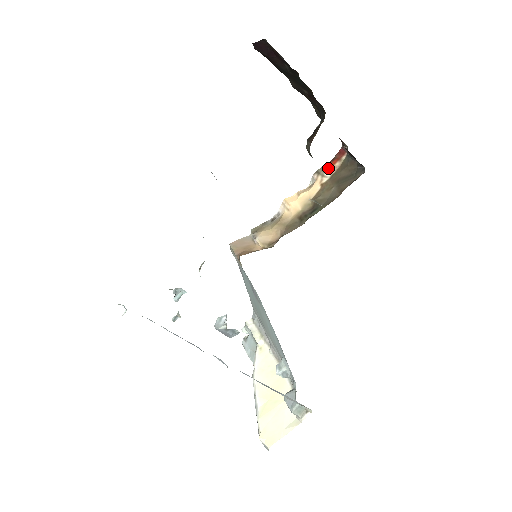
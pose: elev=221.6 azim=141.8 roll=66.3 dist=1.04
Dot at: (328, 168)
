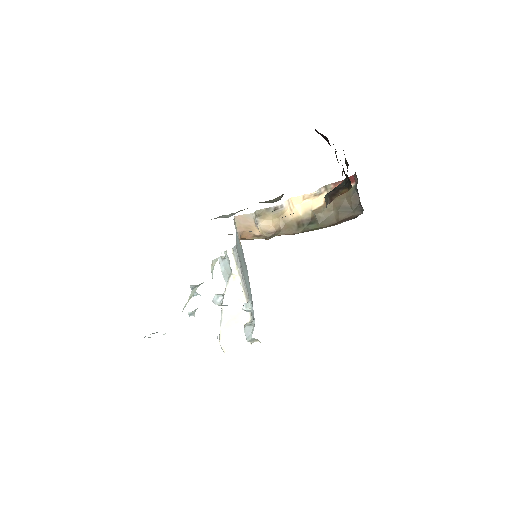
Dot at: occluded
